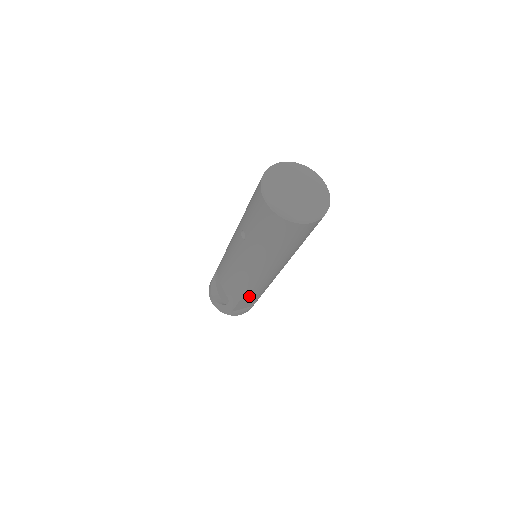
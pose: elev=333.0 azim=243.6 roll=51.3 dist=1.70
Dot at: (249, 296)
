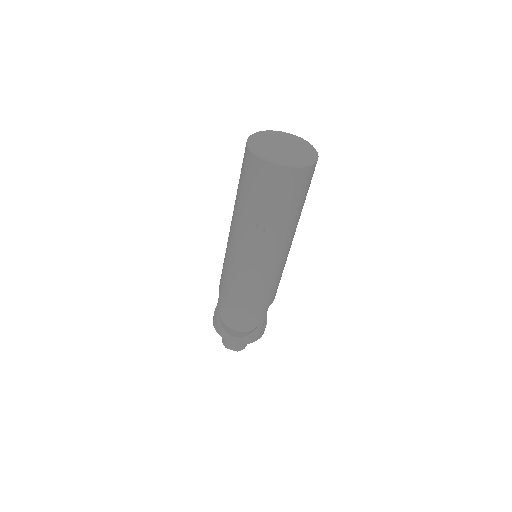
Dot at: (274, 296)
